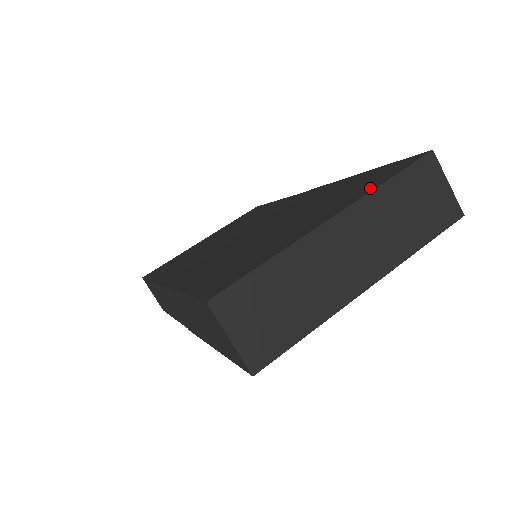
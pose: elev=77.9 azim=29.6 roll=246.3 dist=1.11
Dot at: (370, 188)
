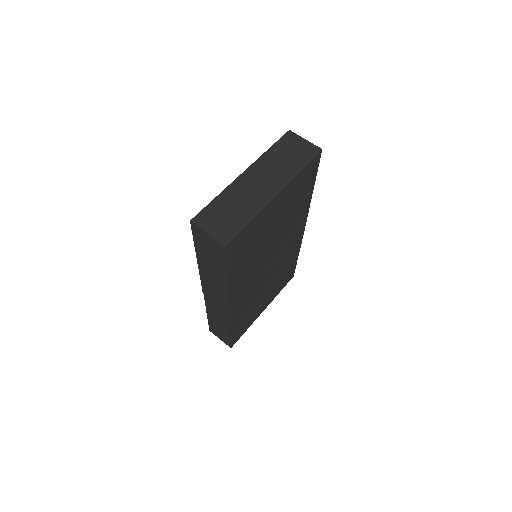
Dot at: occluded
